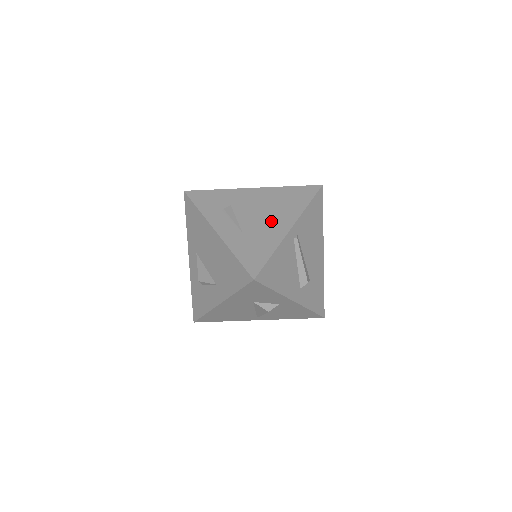
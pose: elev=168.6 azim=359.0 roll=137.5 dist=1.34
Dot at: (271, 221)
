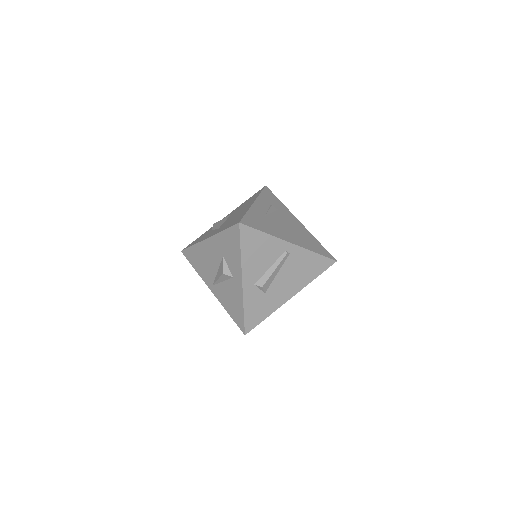
Dot at: (286, 231)
